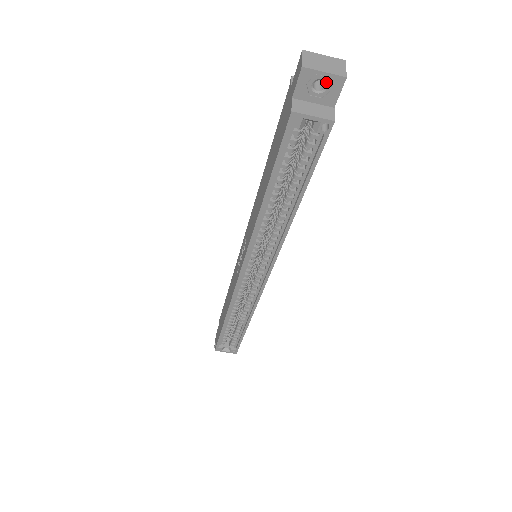
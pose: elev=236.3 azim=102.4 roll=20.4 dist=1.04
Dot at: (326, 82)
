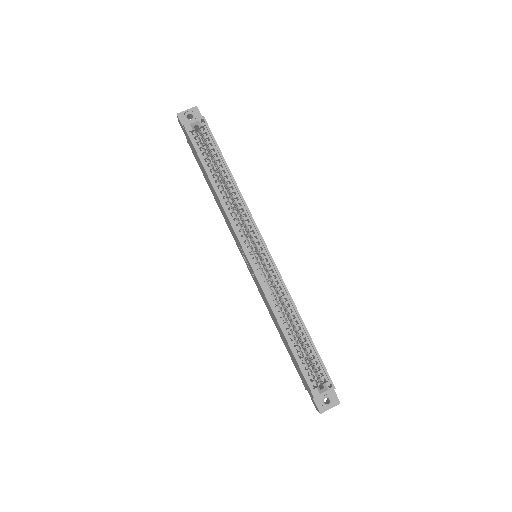
Dot at: (191, 113)
